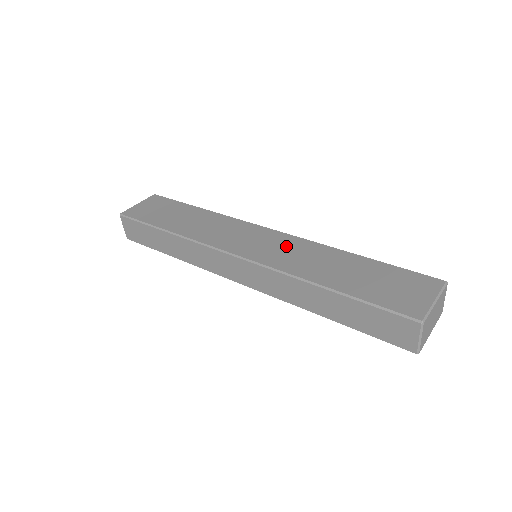
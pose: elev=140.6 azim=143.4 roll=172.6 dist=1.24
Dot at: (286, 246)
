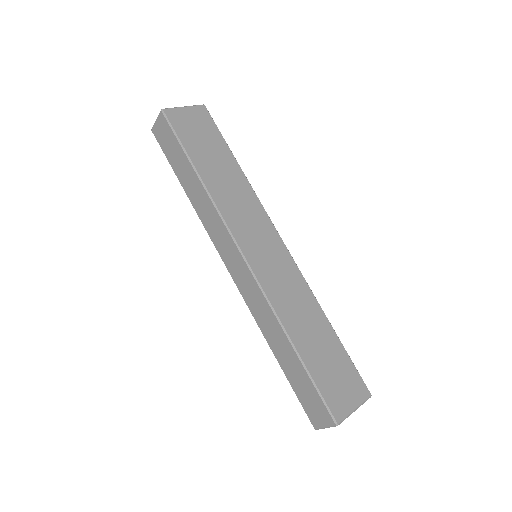
Dot at: (286, 275)
